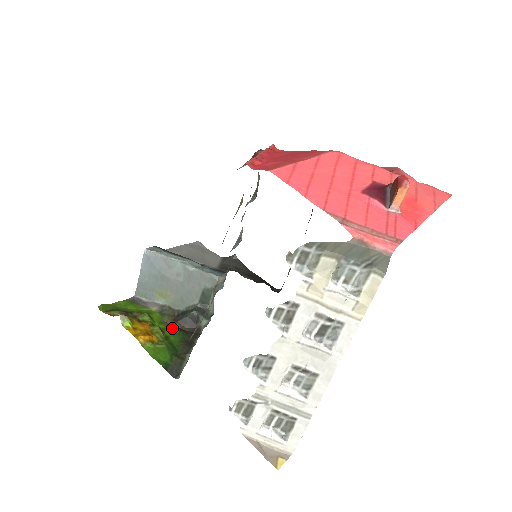
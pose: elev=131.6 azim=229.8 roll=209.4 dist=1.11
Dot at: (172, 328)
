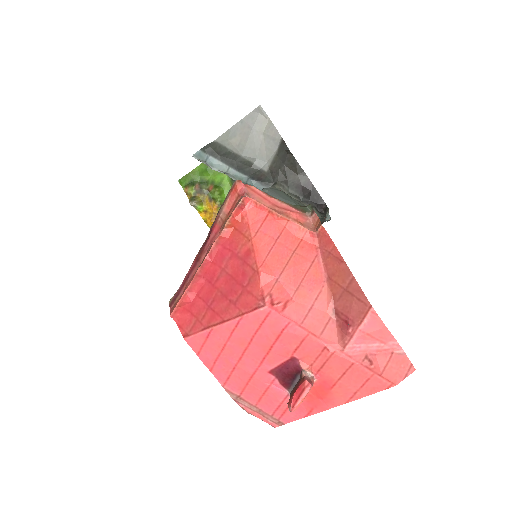
Dot at: occluded
